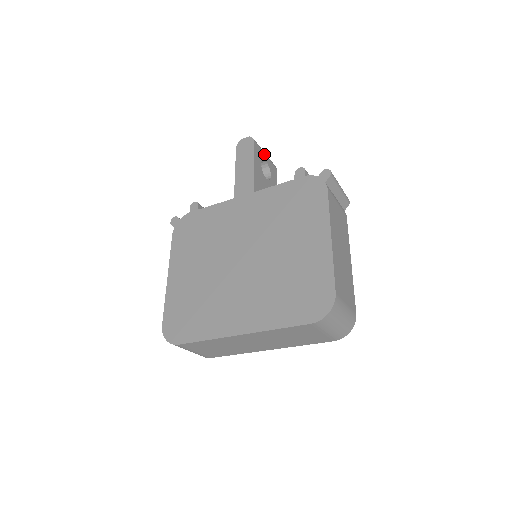
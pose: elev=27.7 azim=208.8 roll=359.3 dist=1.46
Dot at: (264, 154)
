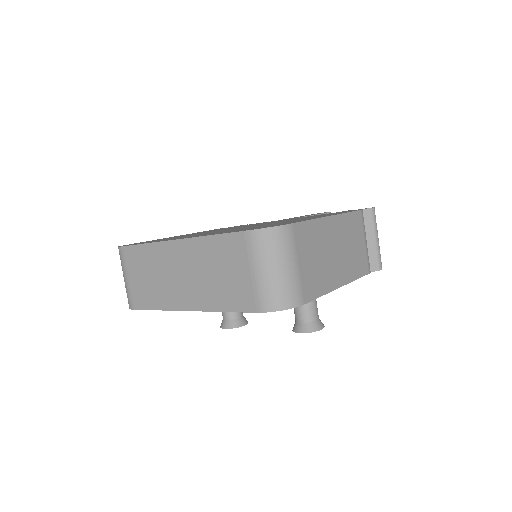
Dot at: occluded
